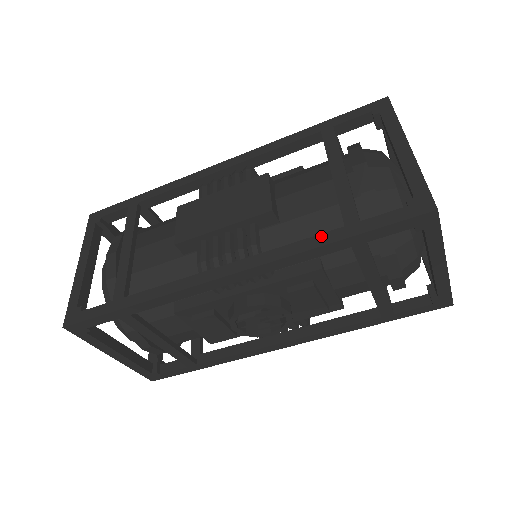
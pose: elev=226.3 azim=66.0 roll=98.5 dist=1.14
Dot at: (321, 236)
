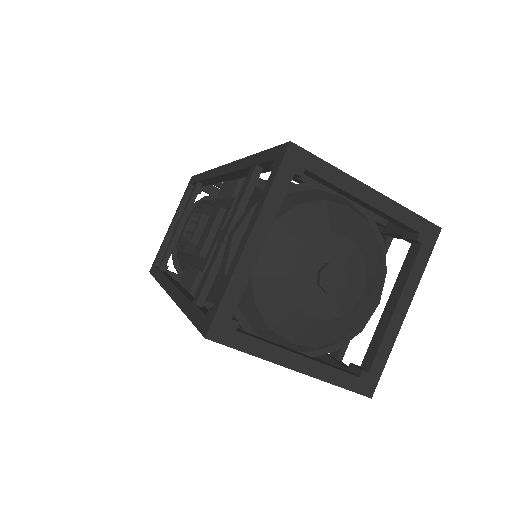
Dot at: occluded
